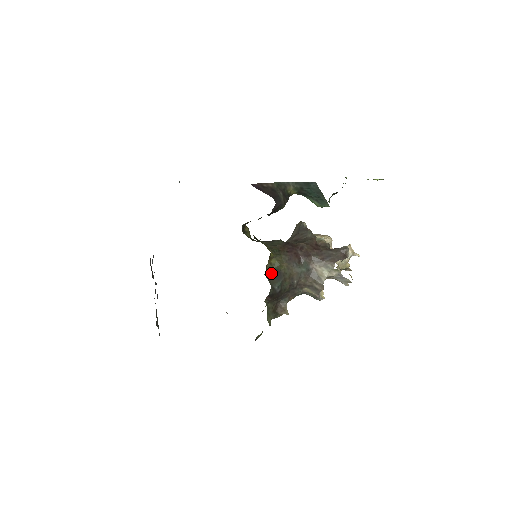
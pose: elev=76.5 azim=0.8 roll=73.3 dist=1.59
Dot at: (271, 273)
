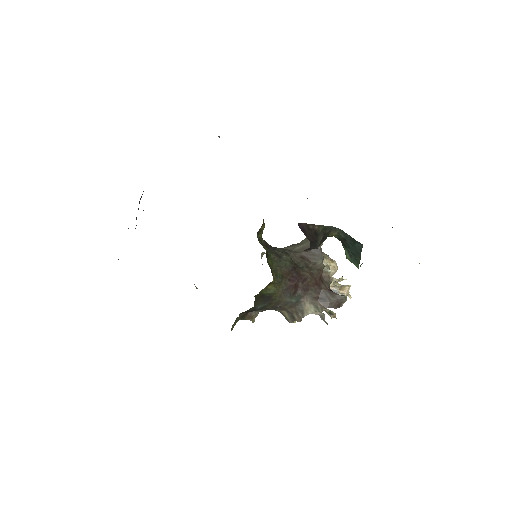
Dot at: (261, 296)
